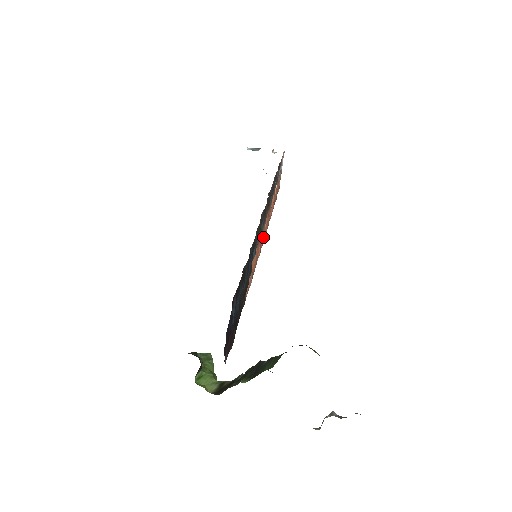
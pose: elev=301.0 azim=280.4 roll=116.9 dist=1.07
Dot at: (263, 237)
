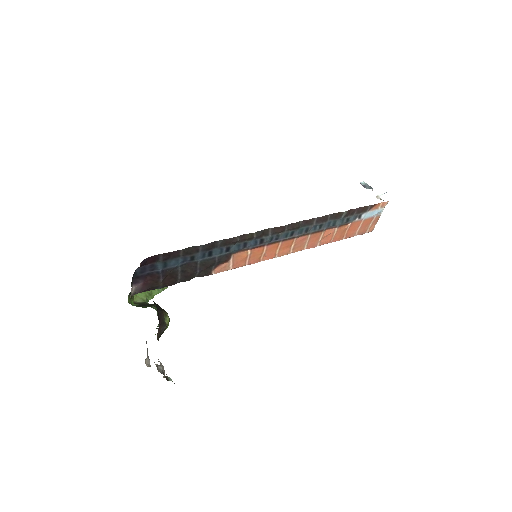
Dot at: (287, 250)
